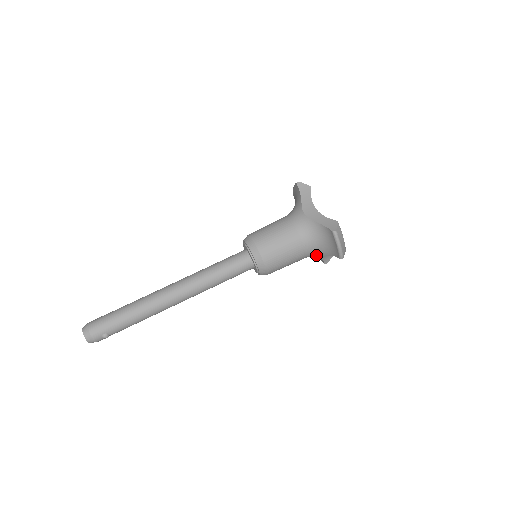
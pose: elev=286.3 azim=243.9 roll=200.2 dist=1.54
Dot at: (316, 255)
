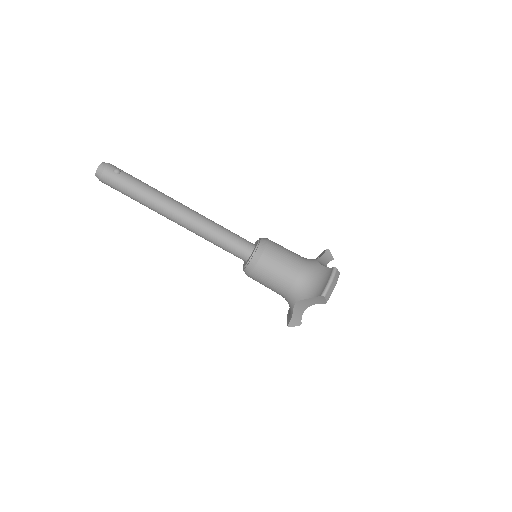
Dot at: occluded
